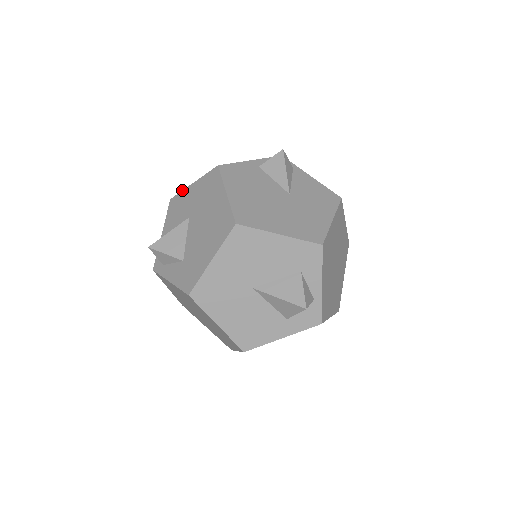
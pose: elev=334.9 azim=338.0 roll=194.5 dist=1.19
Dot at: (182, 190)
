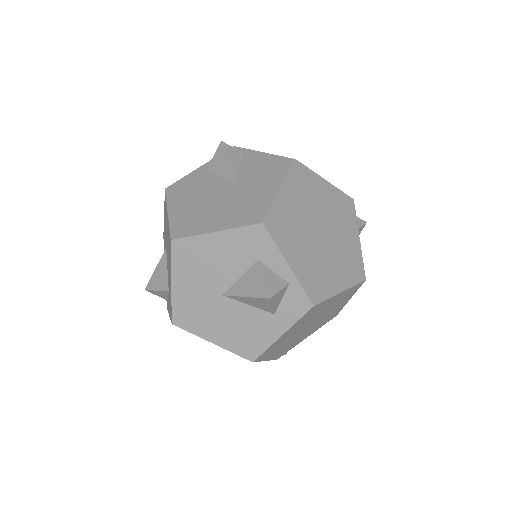
Dot at: occluded
